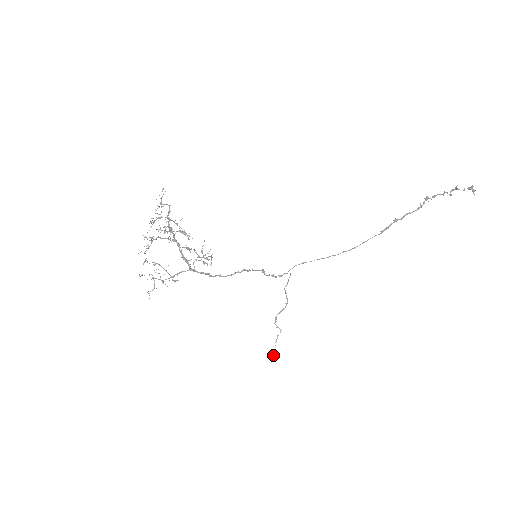
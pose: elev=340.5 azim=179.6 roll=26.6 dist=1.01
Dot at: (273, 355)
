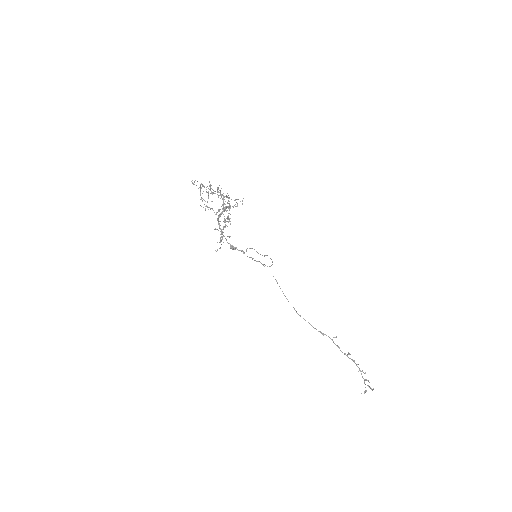
Dot at: (231, 248)
